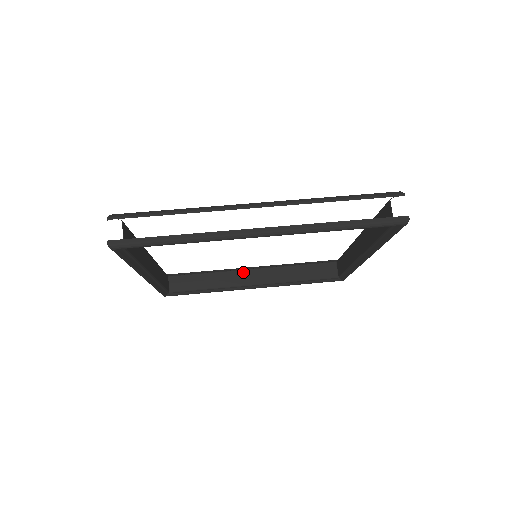
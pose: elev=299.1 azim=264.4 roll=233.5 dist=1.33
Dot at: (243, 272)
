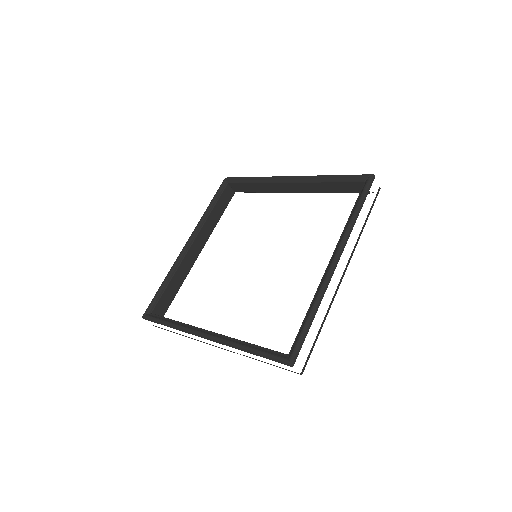
Dot at: (189, 253)
